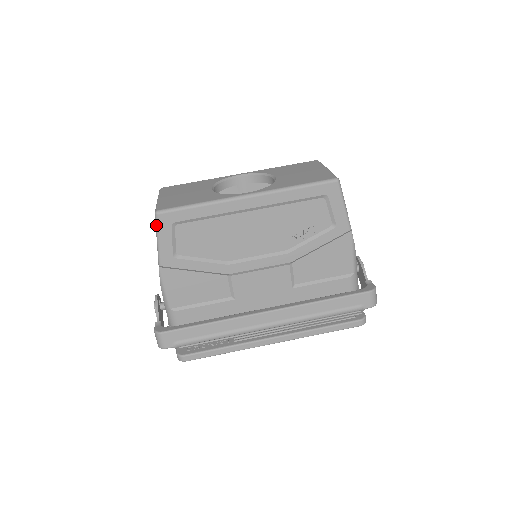
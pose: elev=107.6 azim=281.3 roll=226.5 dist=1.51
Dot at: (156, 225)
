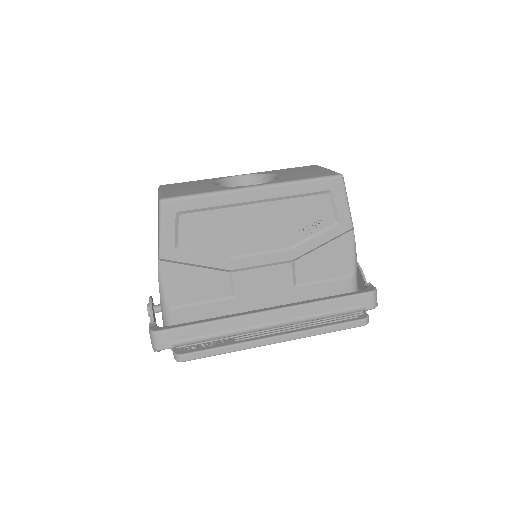
Dot at: (159, 214)
